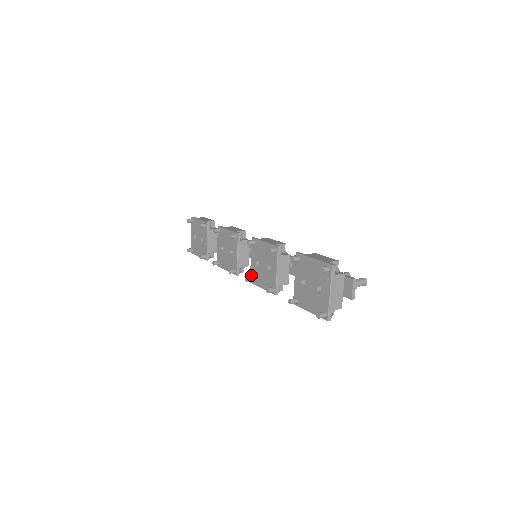
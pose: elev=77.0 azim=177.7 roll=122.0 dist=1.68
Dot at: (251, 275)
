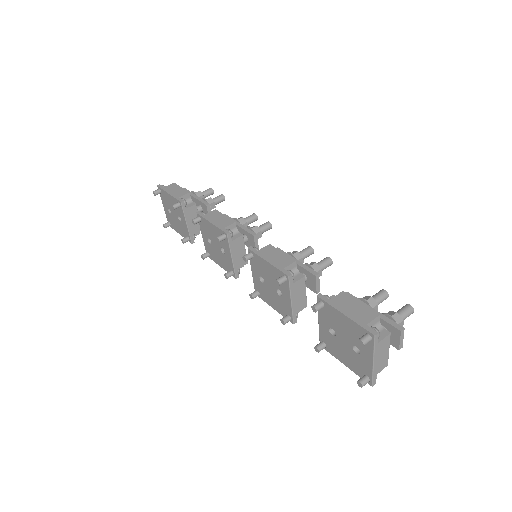
Dot at: (255, 288)
